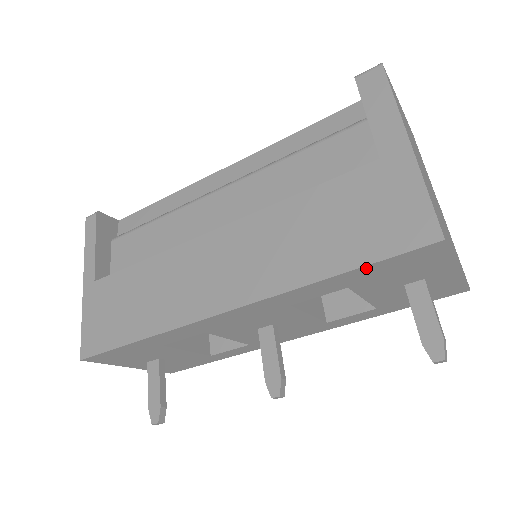
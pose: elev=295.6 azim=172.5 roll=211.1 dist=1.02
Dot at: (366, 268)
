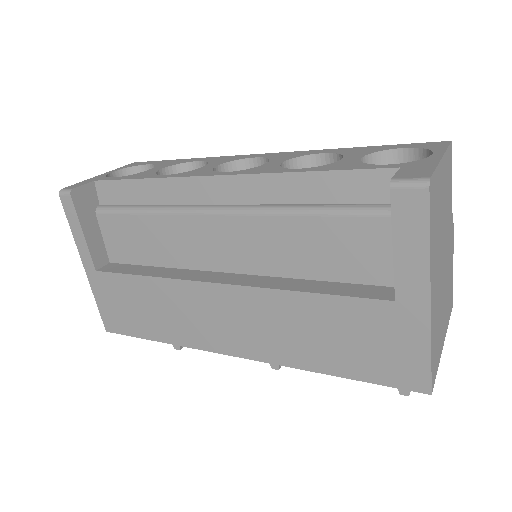
Dot at: (361, 377)
